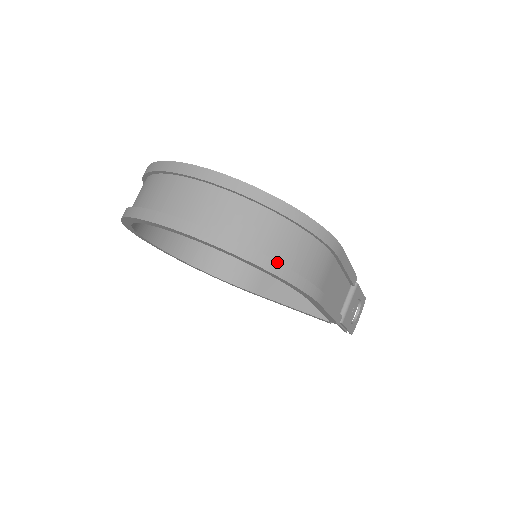
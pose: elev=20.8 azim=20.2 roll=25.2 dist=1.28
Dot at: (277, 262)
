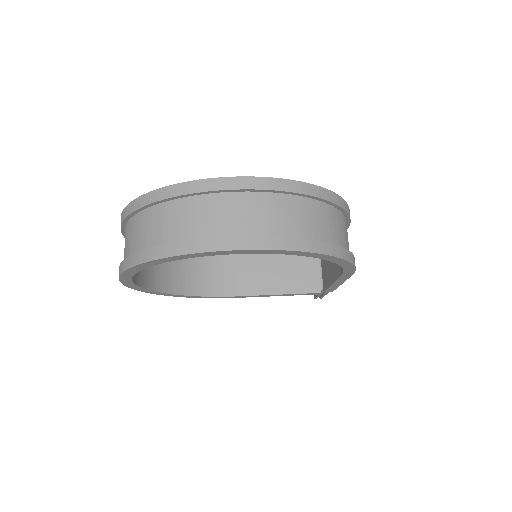
Dot at: (341, 247)
